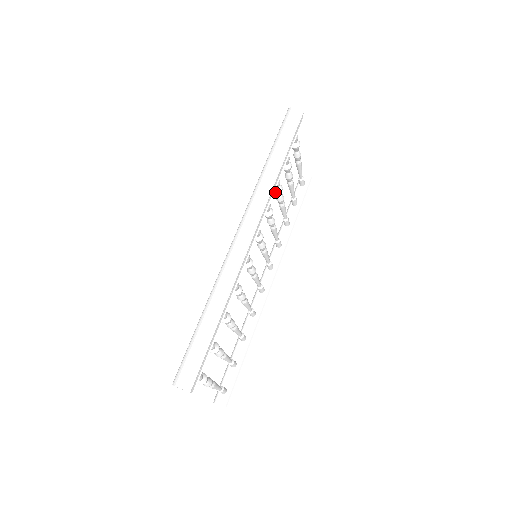
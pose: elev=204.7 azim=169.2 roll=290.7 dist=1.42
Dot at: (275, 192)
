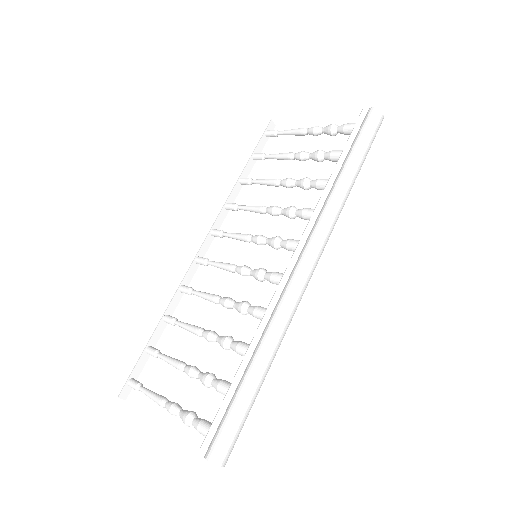
Dot at: (305, 188)
